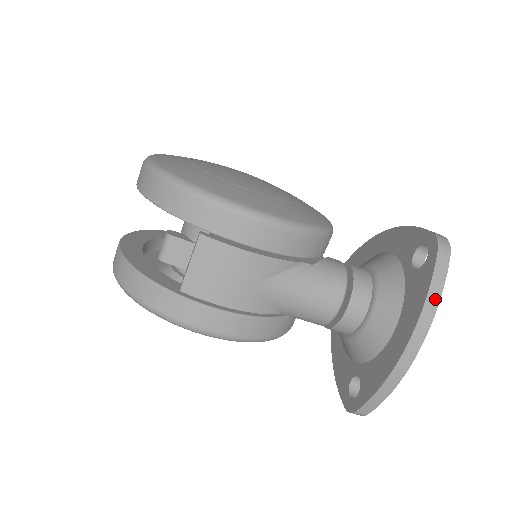
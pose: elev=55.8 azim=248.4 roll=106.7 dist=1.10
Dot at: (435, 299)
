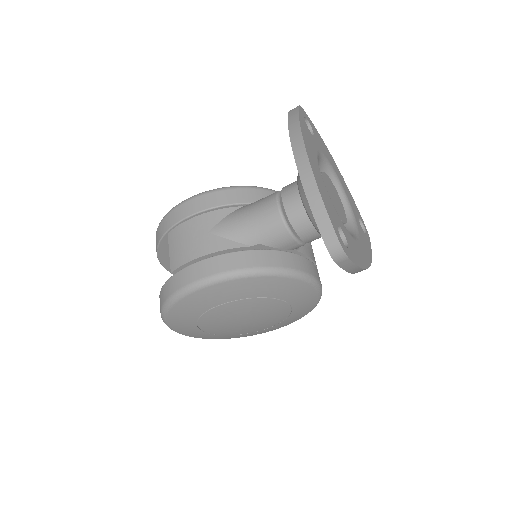
Dot at: (295, 125)
